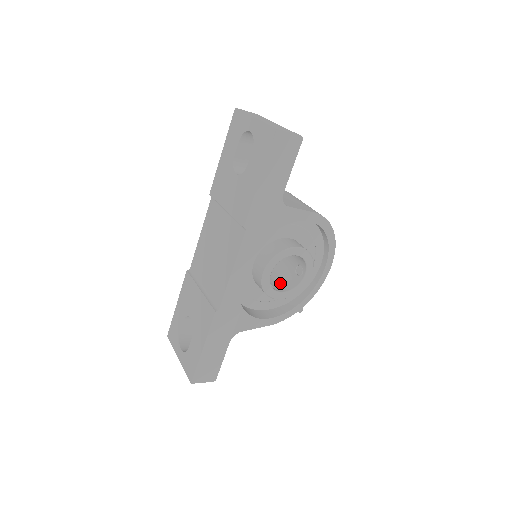
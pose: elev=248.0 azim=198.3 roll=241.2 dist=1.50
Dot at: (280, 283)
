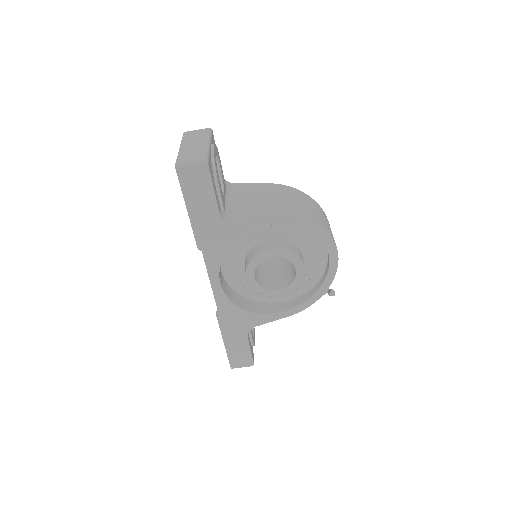
Dot at: (283, 278)
